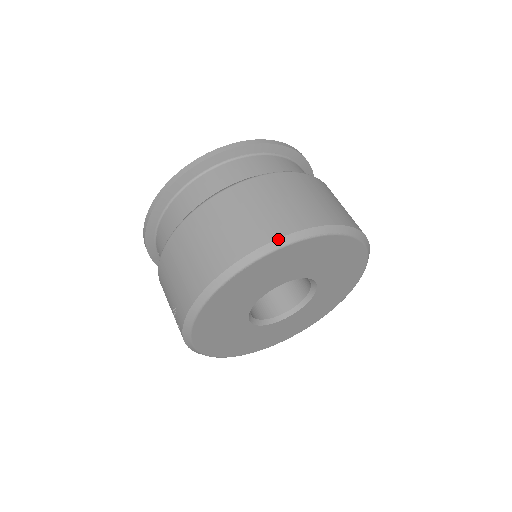
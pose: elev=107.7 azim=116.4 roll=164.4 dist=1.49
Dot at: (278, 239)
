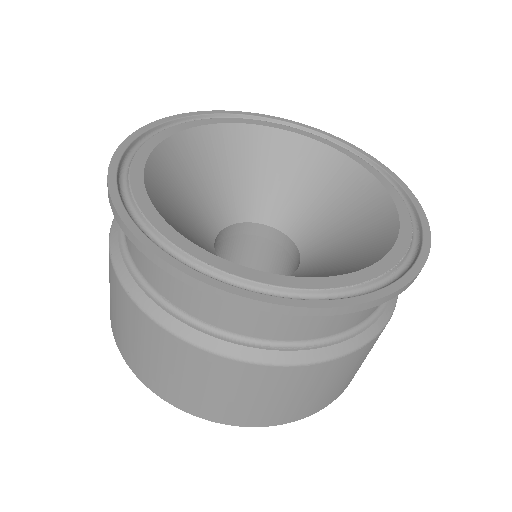
Dot at: (221, 423)
